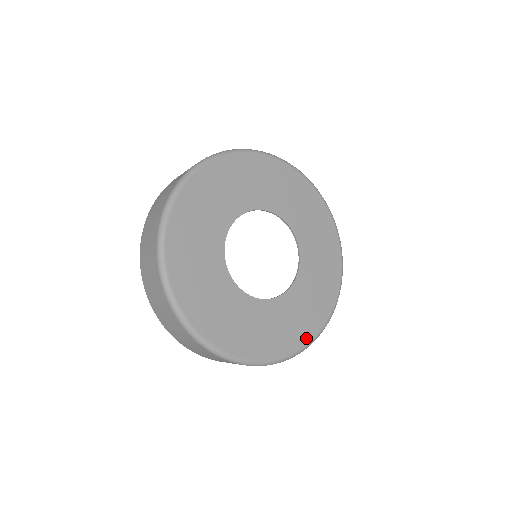
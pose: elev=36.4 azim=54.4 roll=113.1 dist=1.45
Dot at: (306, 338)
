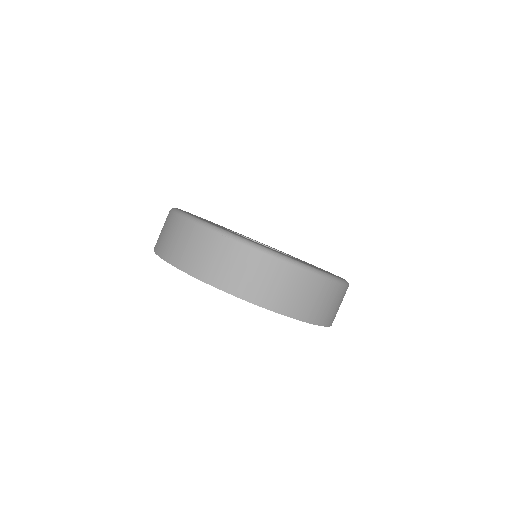
Dot at: occluded
